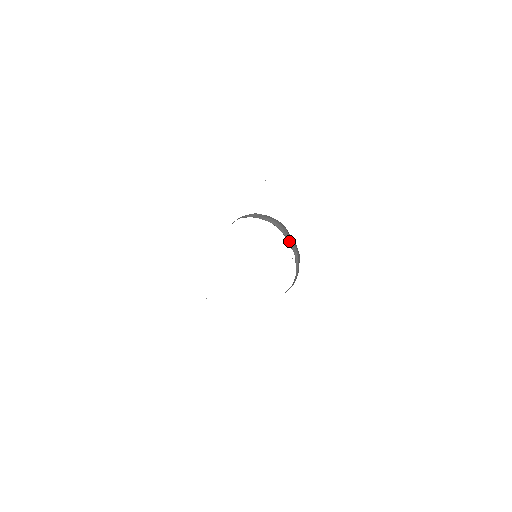
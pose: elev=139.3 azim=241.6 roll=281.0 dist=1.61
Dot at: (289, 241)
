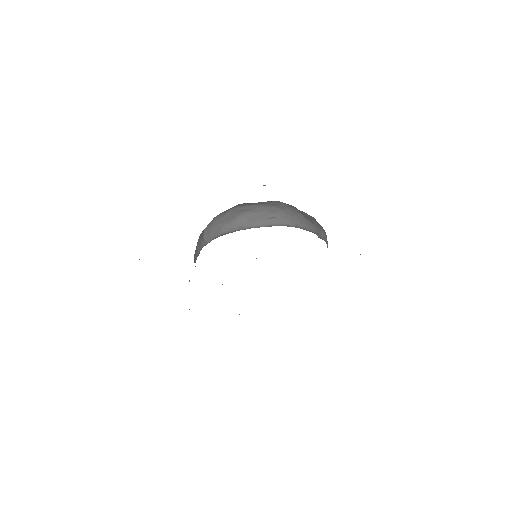
Dot at: (314, 232)
